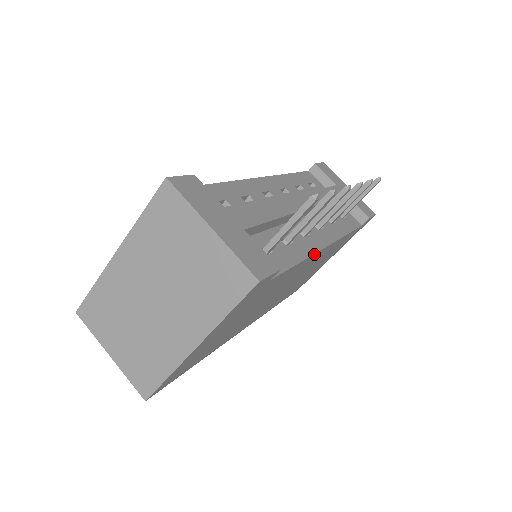
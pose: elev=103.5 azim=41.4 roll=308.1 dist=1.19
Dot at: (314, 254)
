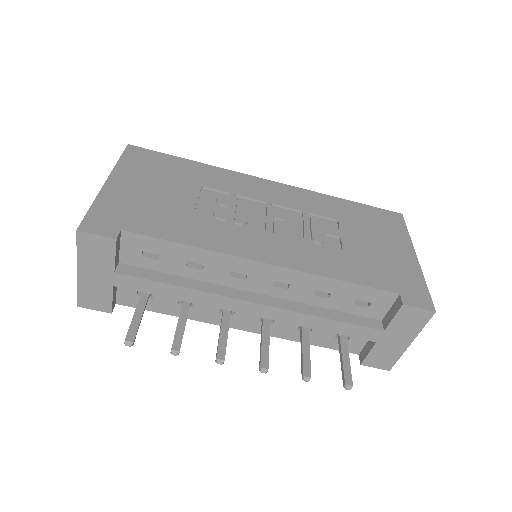
Dot at: (209, 322)
